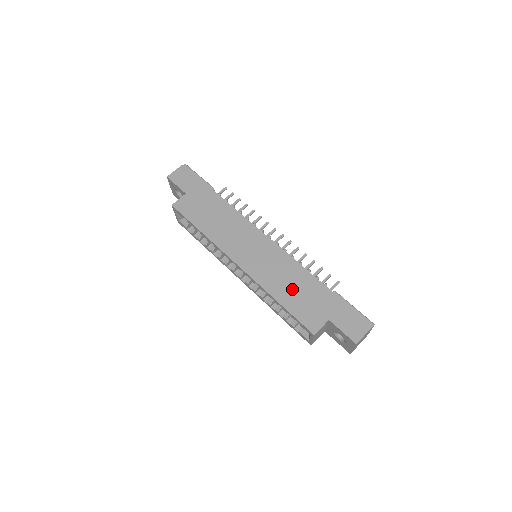
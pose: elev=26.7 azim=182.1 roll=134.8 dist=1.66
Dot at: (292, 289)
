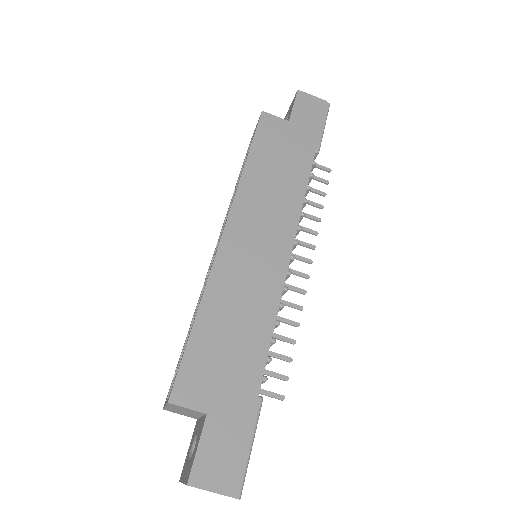
Dot at: (228, 329)
